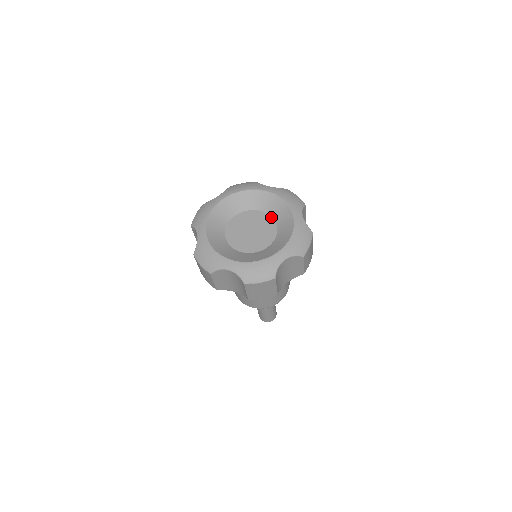
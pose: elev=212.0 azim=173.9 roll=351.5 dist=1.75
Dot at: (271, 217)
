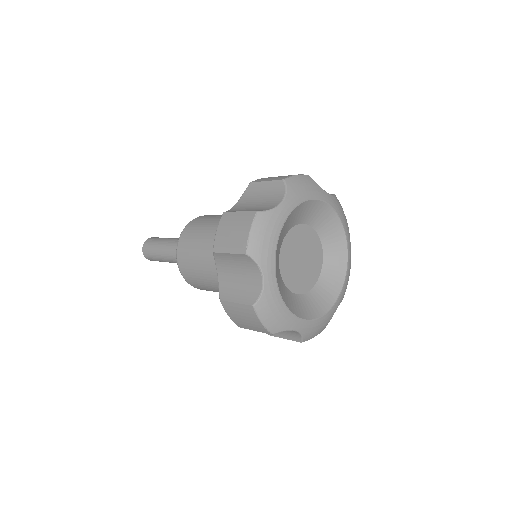
Dot at: (319, 237)
